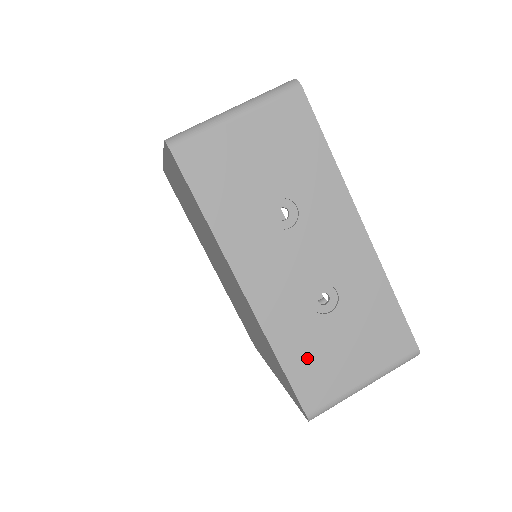
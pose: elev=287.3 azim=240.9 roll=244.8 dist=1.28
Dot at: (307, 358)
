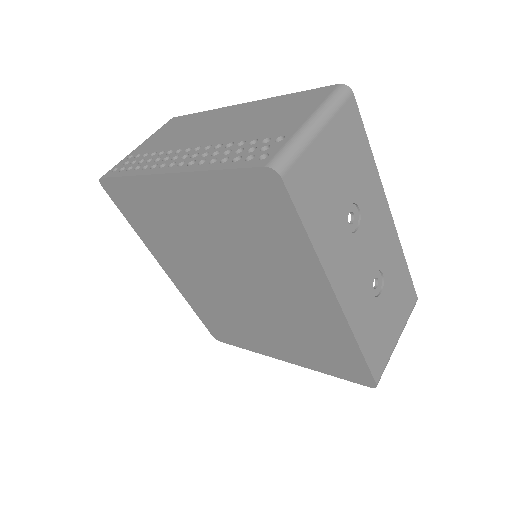
Dot at: (373, 338)
